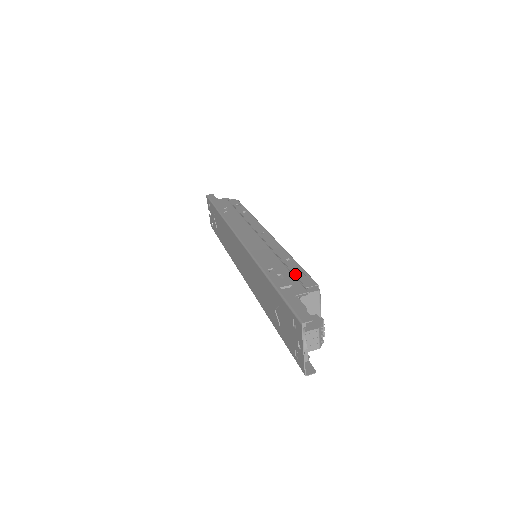
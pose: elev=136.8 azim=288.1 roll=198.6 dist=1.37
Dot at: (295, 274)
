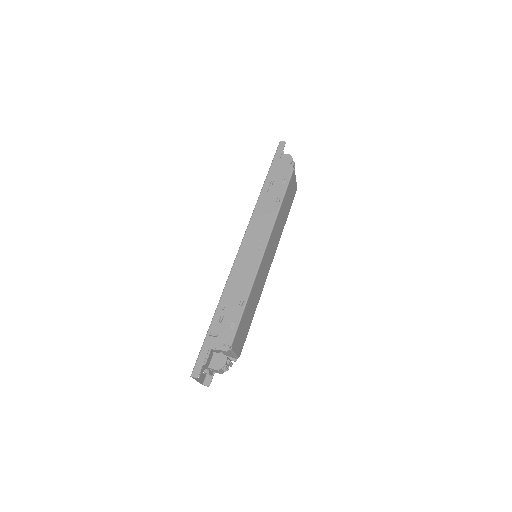
Dot at: (230, 323)
